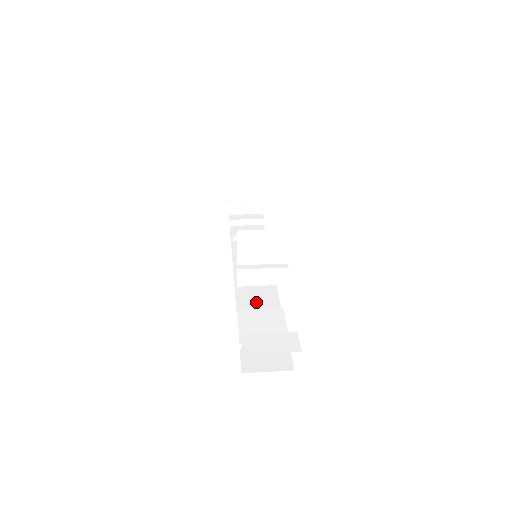
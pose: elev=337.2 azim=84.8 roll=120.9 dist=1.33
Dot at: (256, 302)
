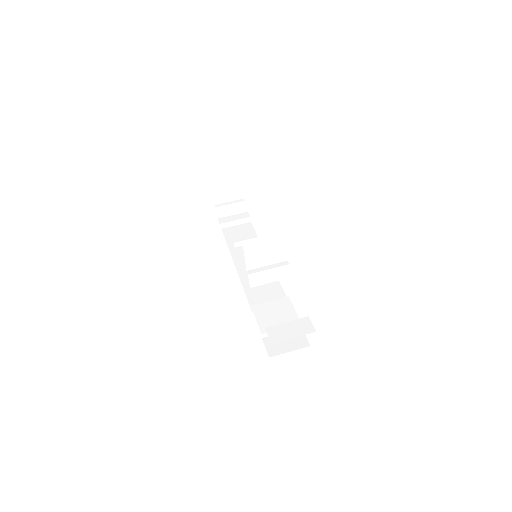
Dot at: (264, 294)
